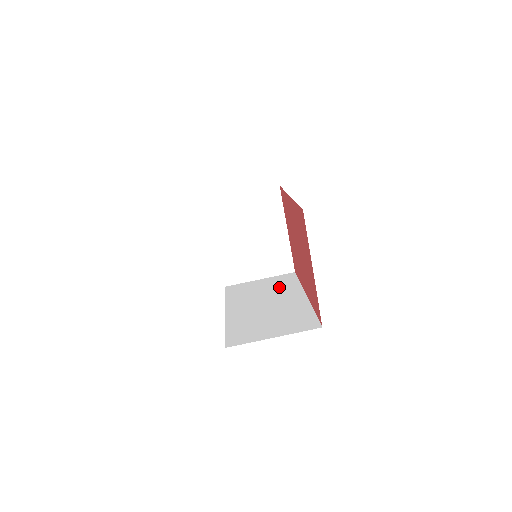
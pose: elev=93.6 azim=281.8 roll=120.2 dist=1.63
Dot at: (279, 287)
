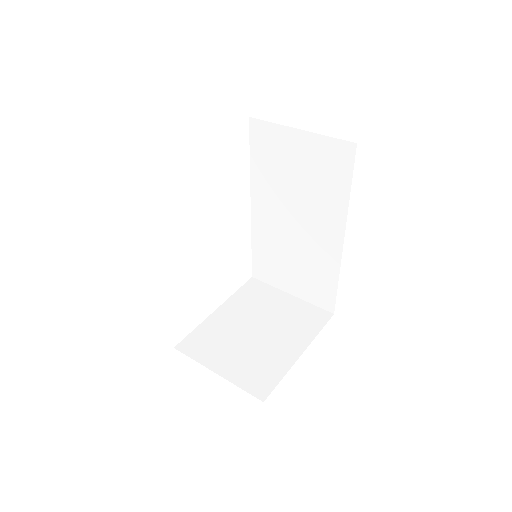
Dot at: occluded
